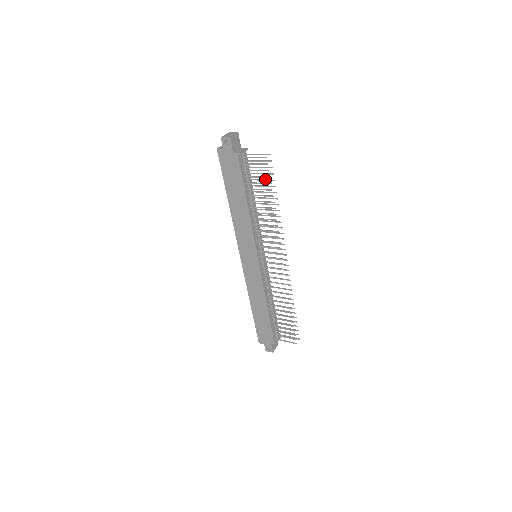
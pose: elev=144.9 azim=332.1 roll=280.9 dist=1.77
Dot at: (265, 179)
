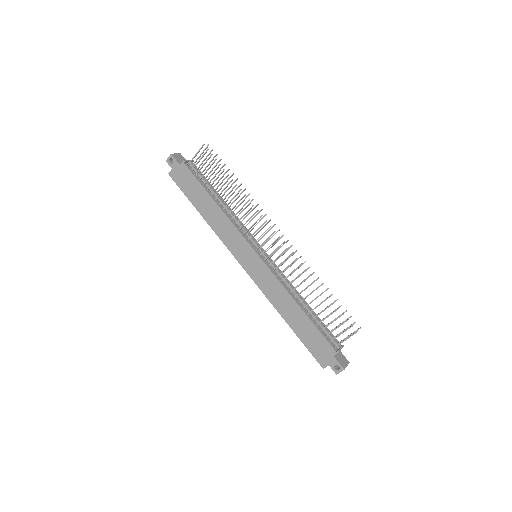
Dot at: (218, 171)
